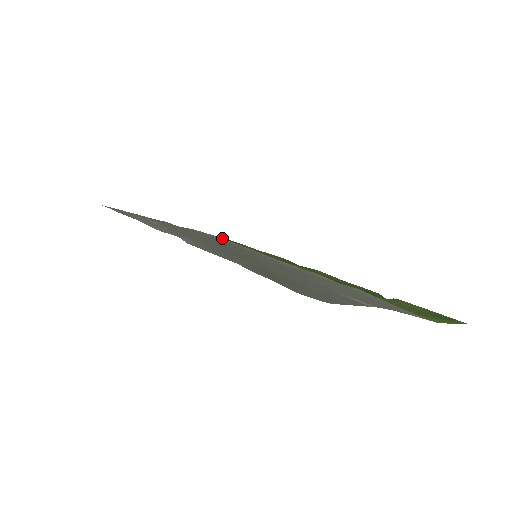
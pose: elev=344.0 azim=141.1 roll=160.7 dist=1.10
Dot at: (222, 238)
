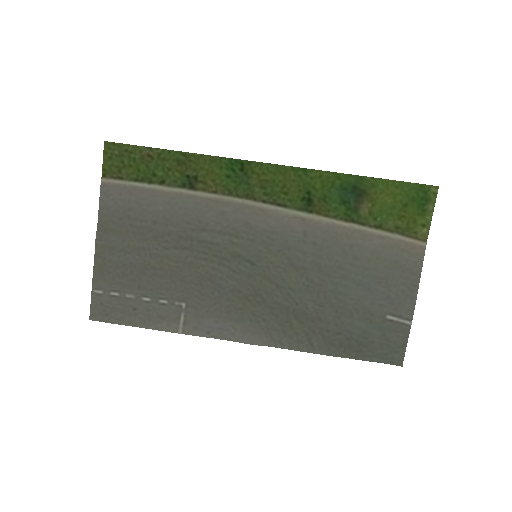
Dot at: (105, 157)
